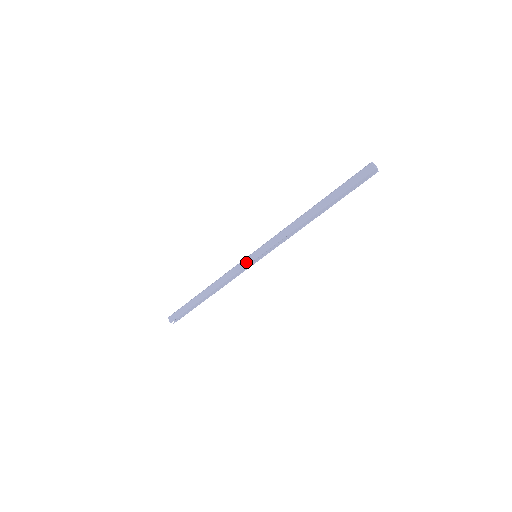
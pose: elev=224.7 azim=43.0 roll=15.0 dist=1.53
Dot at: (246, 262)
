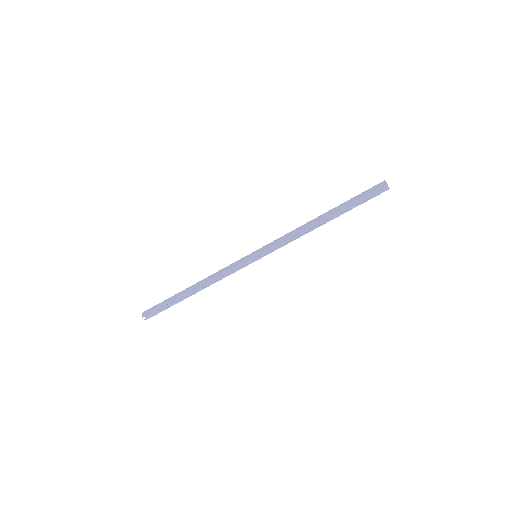
Dot at: (245, 259)
